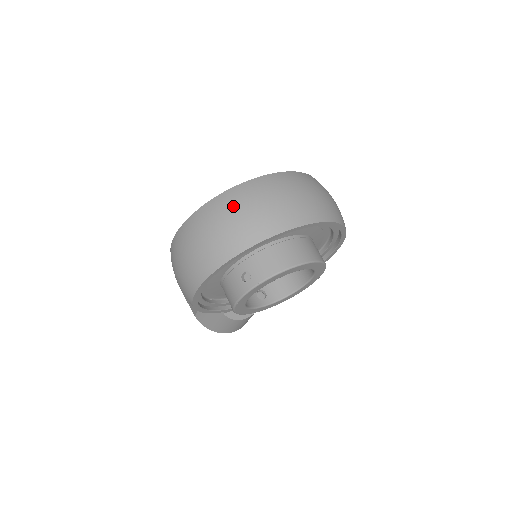
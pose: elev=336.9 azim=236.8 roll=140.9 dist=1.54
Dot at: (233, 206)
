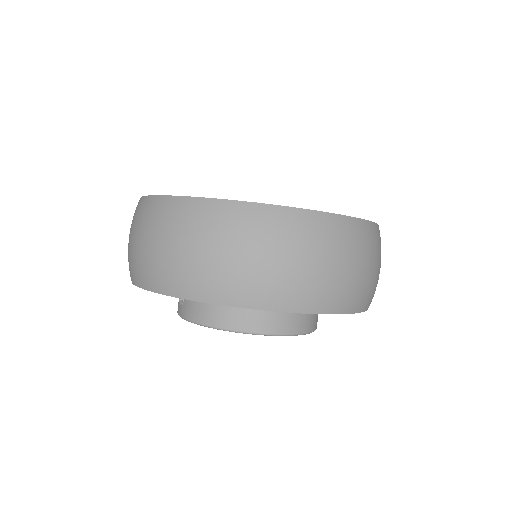
Dot at: (156, 226)
